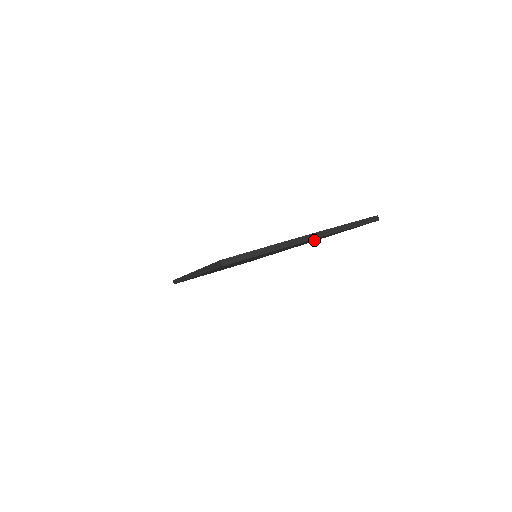
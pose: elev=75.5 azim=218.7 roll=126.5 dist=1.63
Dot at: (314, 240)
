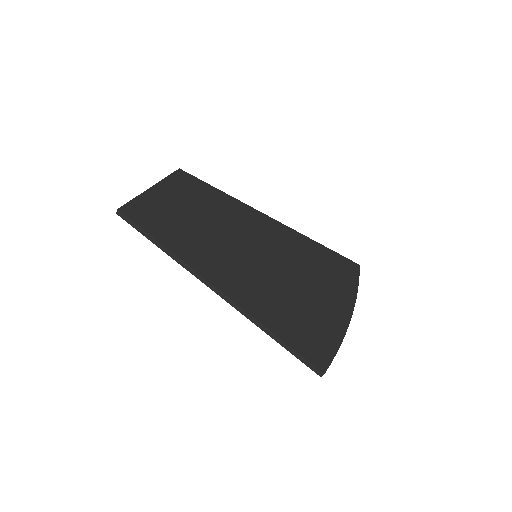
Dot at: occluded
